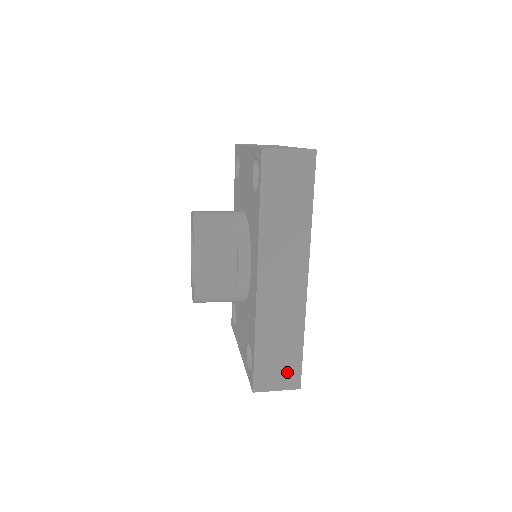
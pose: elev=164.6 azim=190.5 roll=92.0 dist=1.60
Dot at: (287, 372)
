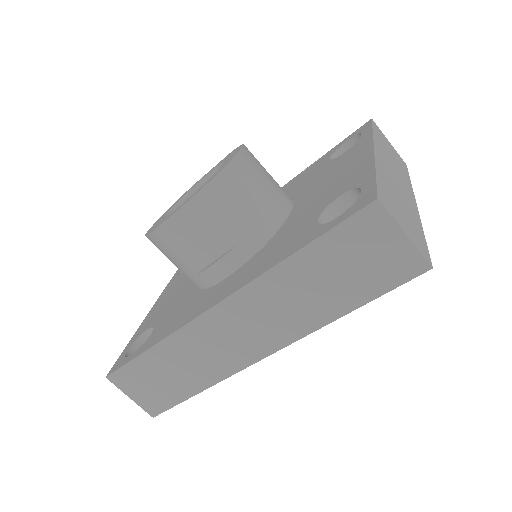
Dot at: (155, 396)
